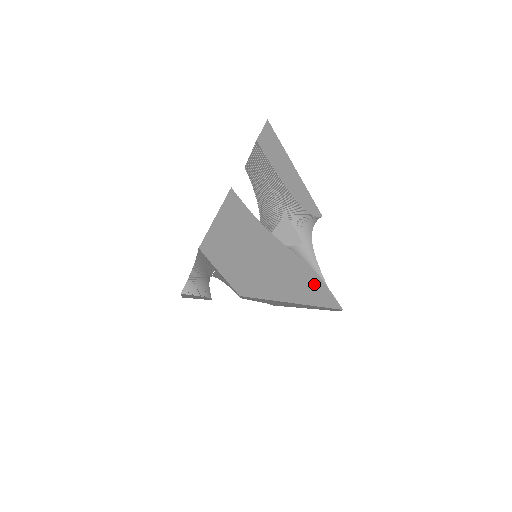
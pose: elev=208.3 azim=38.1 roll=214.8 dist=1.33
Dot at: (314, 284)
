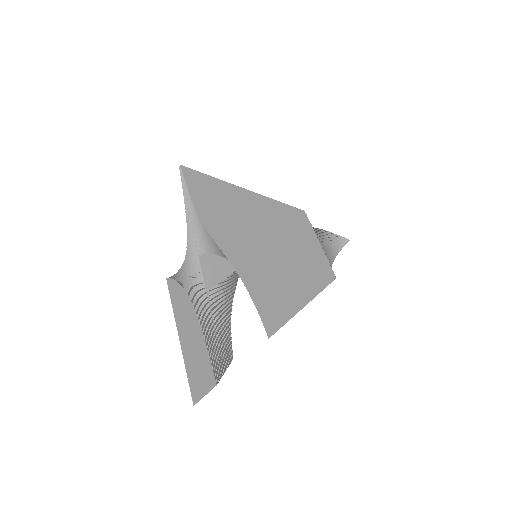
Dot at: occluded
